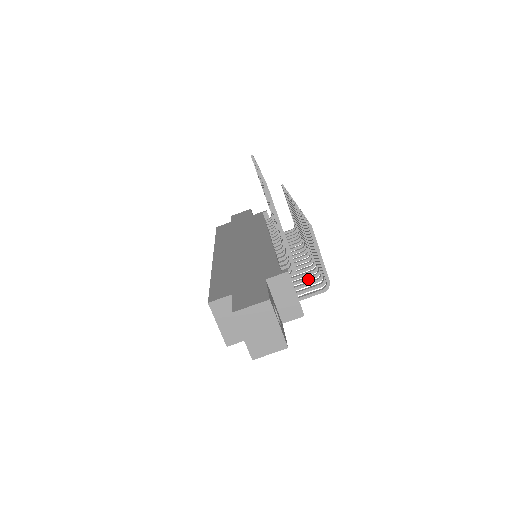
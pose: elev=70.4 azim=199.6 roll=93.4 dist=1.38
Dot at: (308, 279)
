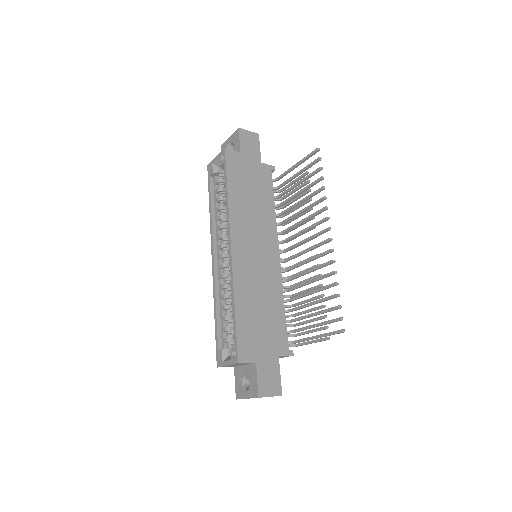
Dot at: occluded
